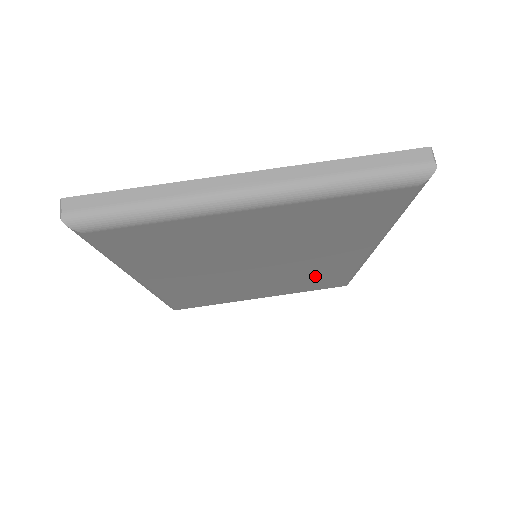
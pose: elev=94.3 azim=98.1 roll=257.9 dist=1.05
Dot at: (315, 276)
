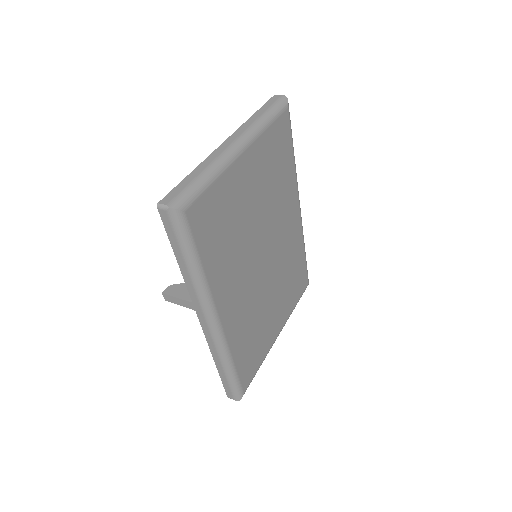
Dot at: (291, 266)
